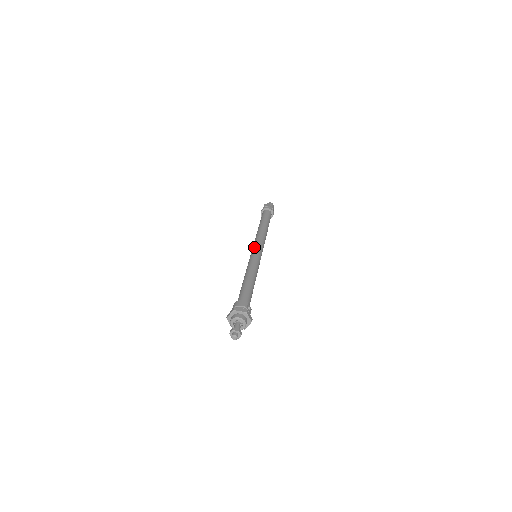
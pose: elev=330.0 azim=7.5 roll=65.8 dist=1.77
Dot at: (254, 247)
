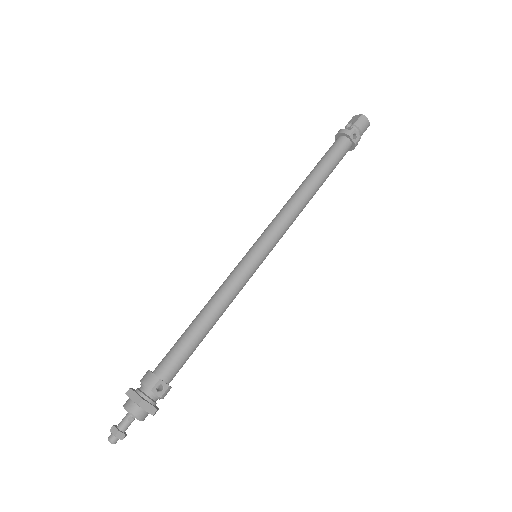
Dot at: (258, 238)
